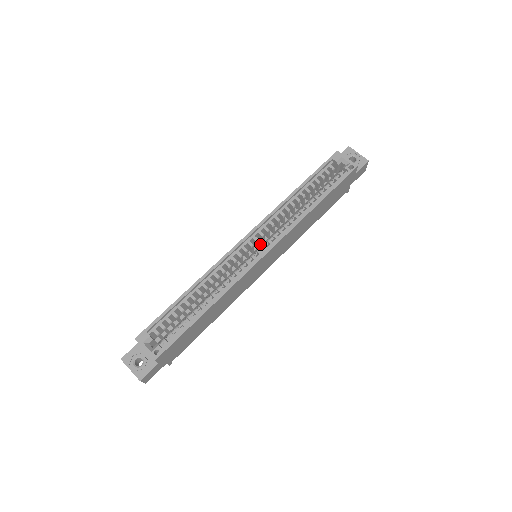
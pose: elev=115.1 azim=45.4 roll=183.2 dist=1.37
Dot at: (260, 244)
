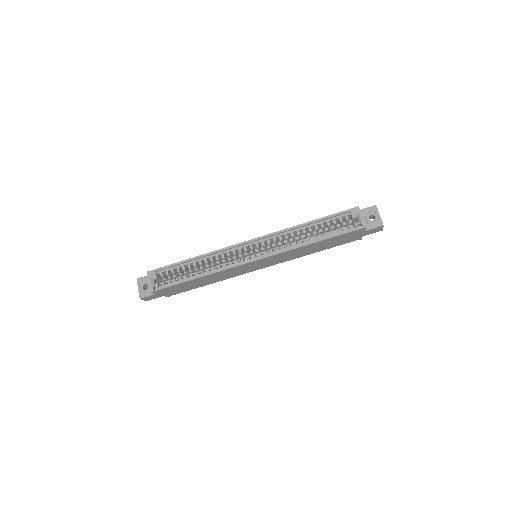
Dot at: (263, 249)
